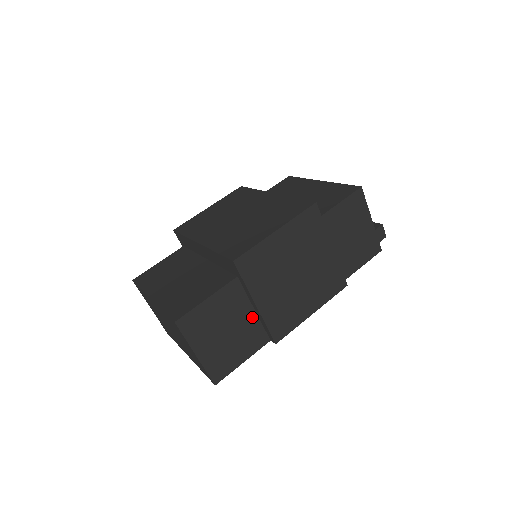
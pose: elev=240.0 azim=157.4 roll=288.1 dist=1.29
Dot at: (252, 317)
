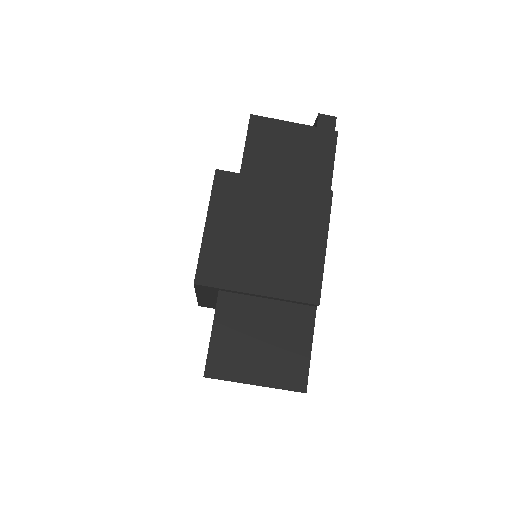
Dot at: (273, 306)
